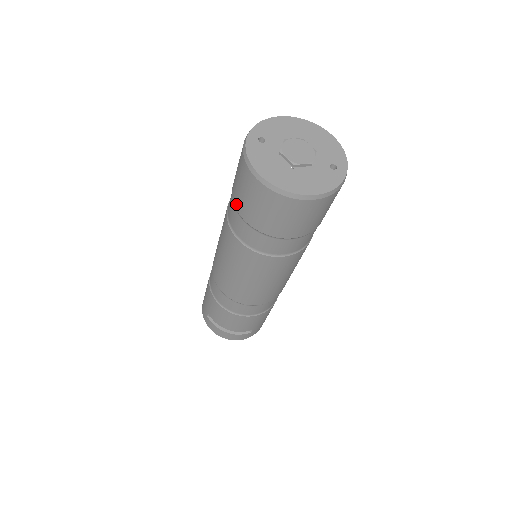
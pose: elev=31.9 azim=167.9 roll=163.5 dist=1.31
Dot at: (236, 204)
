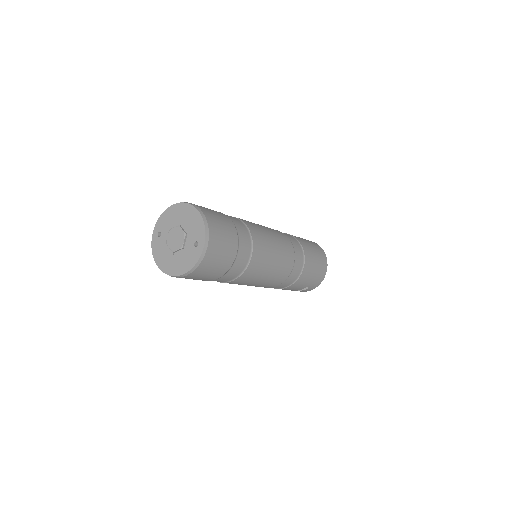
Dot at: occluded
